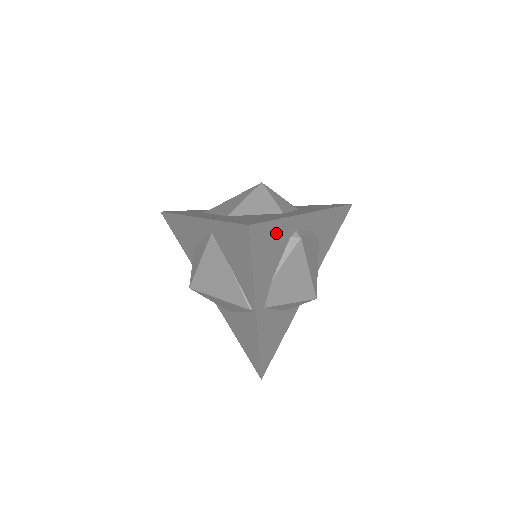
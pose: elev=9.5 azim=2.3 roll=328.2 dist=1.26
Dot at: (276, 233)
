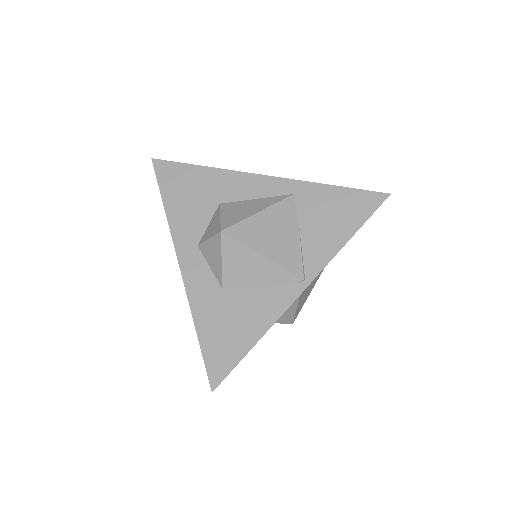
Dot at: occluded
